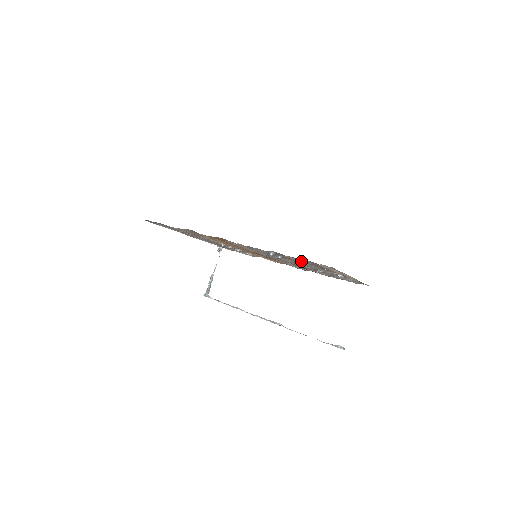
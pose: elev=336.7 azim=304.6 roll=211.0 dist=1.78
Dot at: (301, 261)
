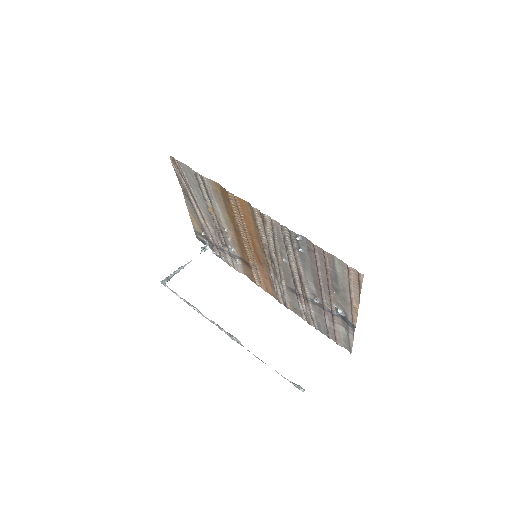
Dot at: (325, 260)
